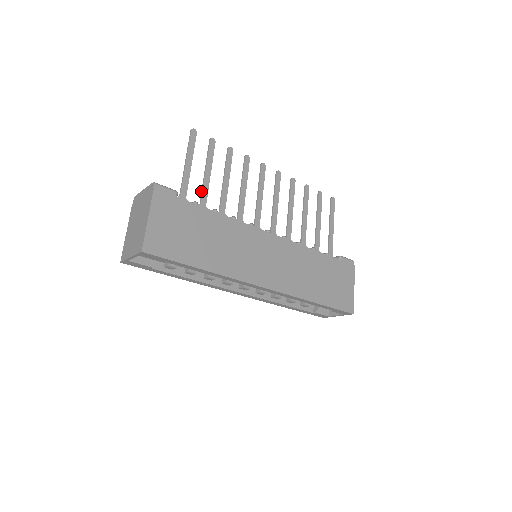
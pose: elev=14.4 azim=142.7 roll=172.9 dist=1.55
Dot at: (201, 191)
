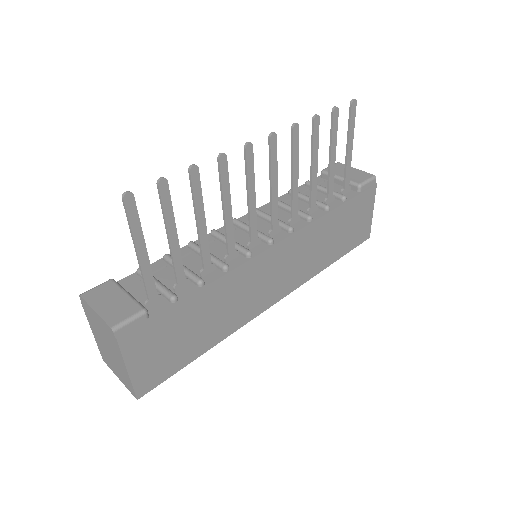
Dot at: occluded
